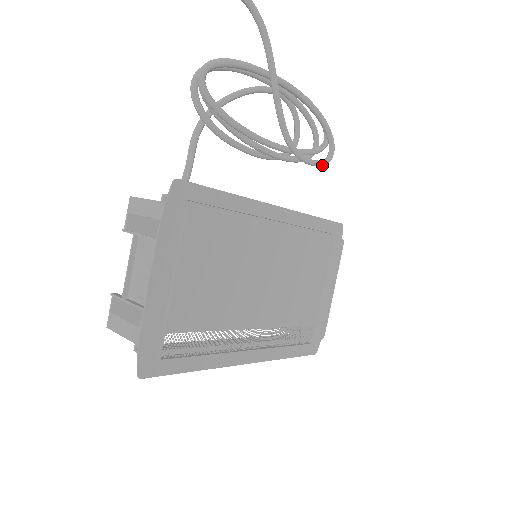
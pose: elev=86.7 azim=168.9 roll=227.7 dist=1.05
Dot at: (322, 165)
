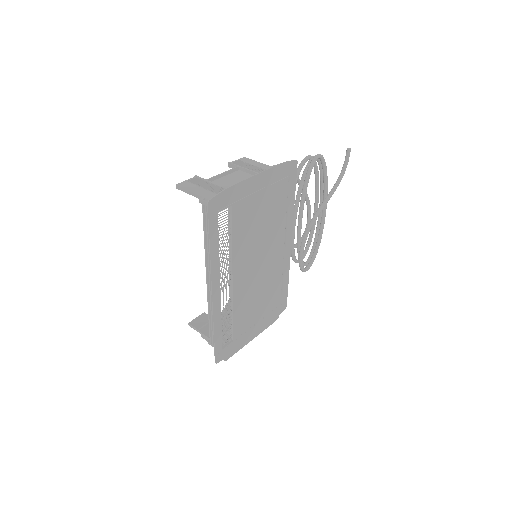
Dot at: (302, 267)
